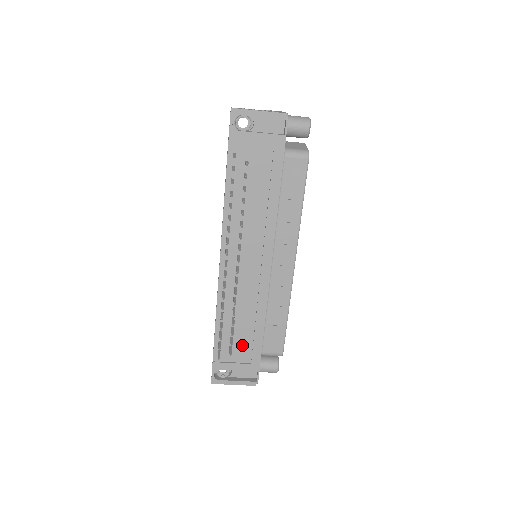
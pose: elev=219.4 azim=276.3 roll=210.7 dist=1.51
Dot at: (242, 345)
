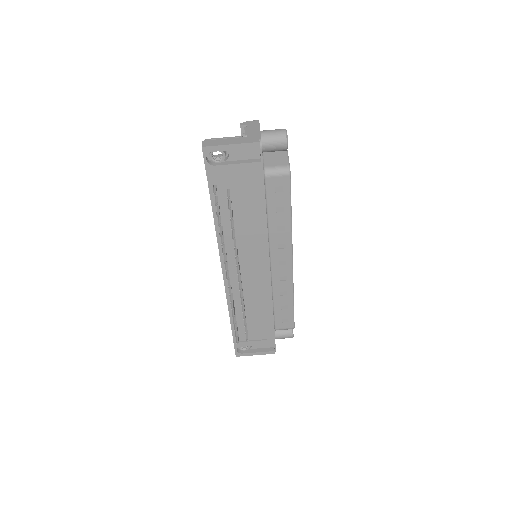
Dot at: (256, 328)
